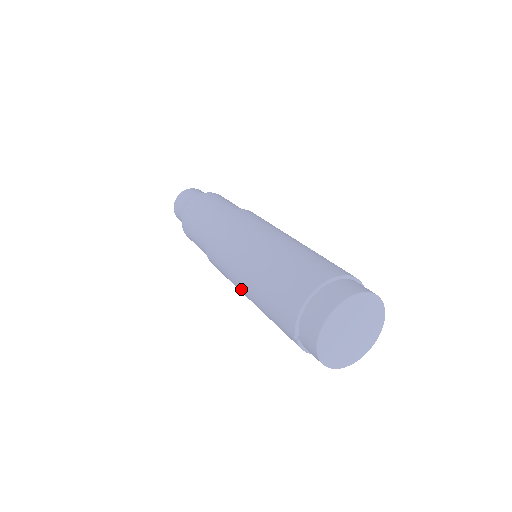
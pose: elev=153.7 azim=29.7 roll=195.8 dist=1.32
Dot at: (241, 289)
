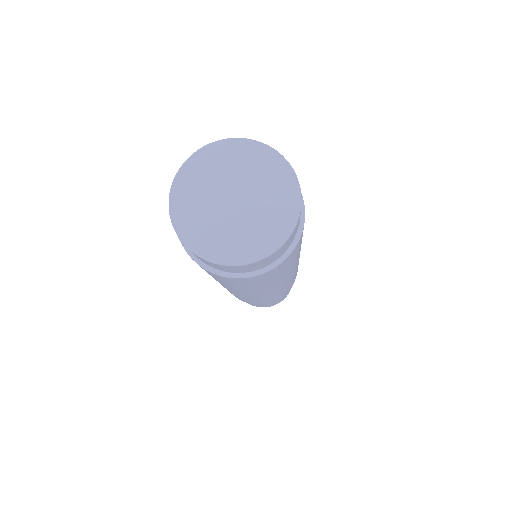
Dot at: occluded
